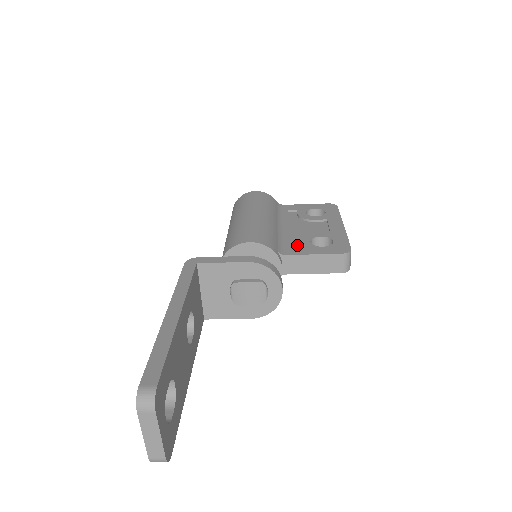
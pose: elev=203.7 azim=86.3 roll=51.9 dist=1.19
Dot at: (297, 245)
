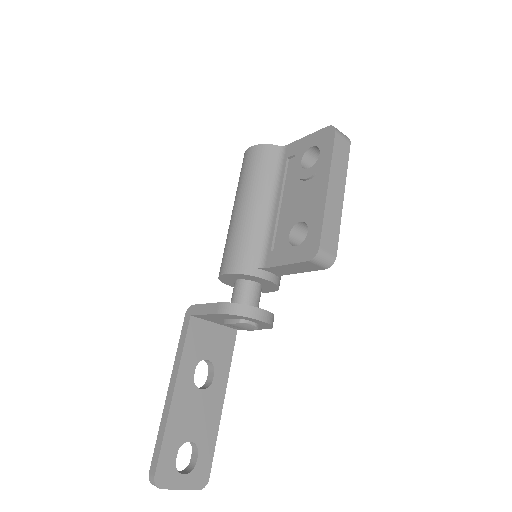
Dot at: (280, 241)
